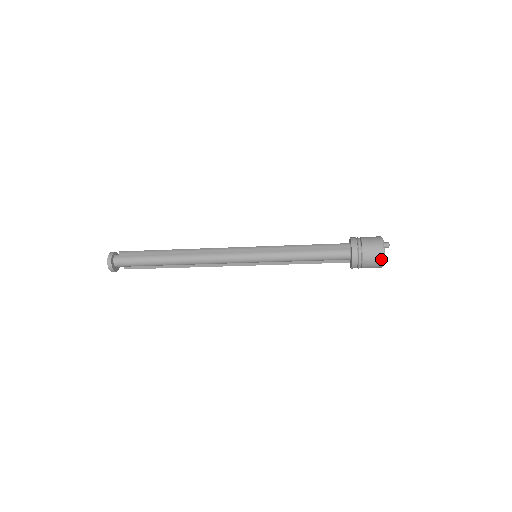
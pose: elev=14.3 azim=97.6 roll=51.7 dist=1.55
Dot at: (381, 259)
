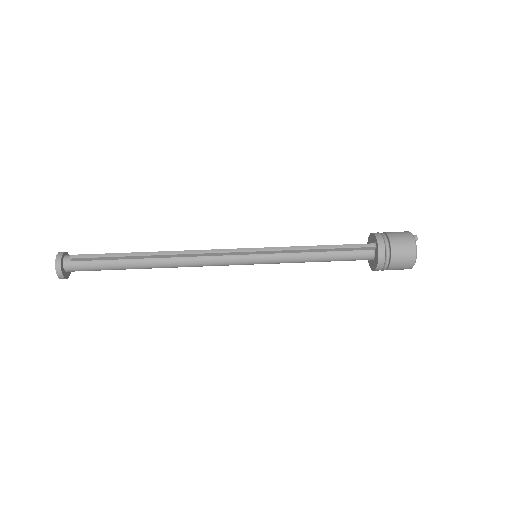
Dot at: (411, 265)
